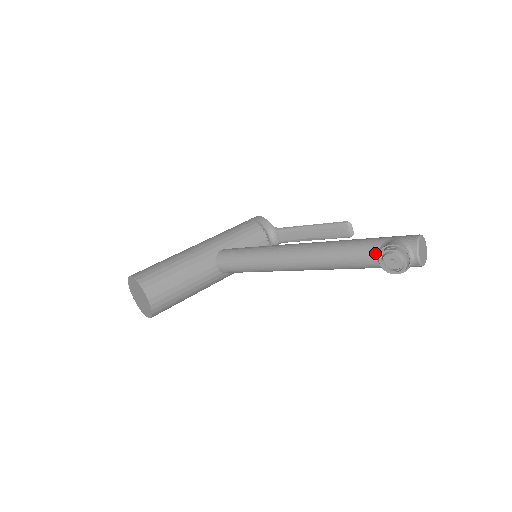
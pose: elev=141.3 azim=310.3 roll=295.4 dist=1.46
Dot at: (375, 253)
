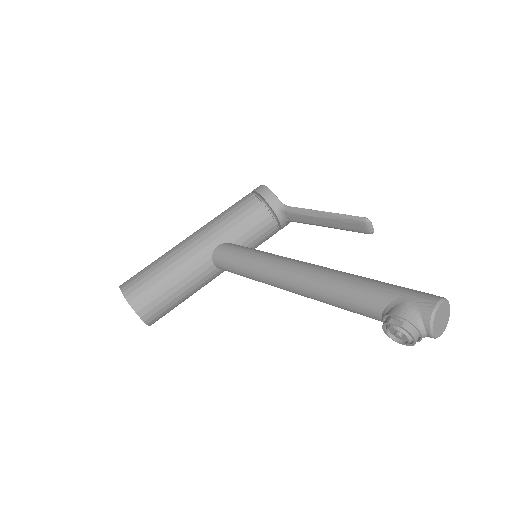
Dot at: (379, 313)
